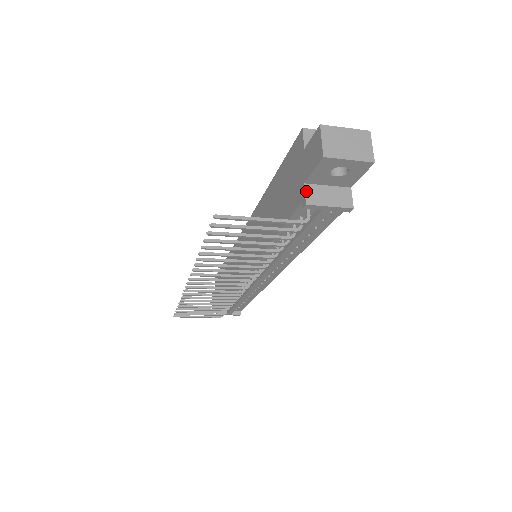
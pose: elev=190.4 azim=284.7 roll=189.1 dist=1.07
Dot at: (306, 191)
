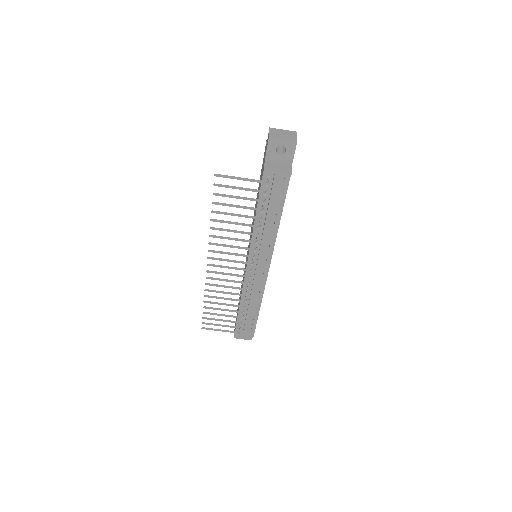
Dot at: (265, 164)
